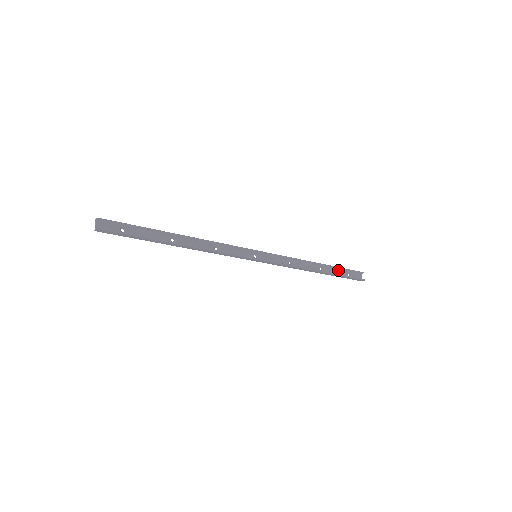
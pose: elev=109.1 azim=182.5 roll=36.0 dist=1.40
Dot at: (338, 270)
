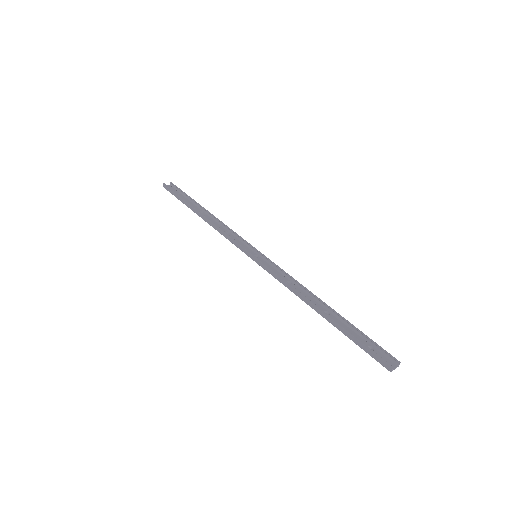
Dot at: (355, 332)
